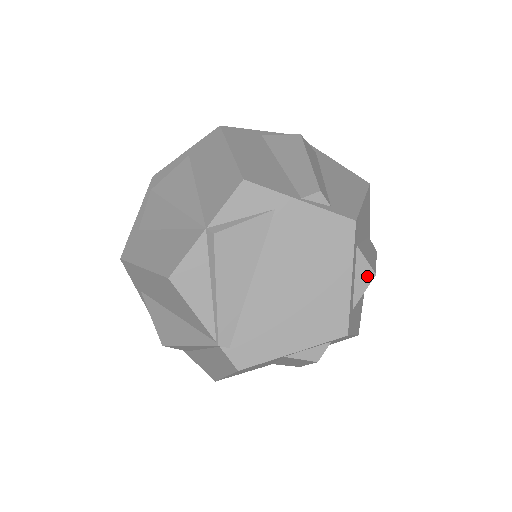
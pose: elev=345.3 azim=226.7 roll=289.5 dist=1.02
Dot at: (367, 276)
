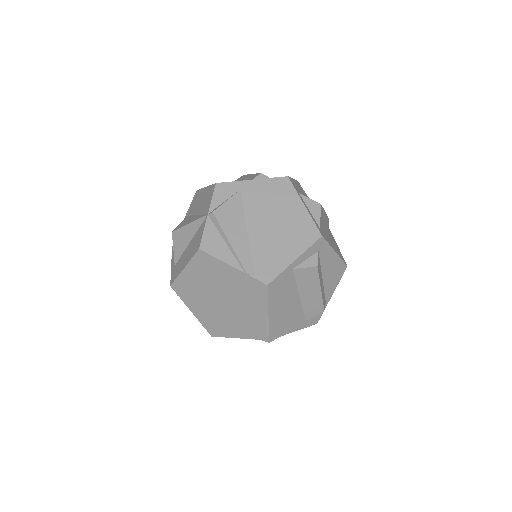
Dot at: (316, 207)
